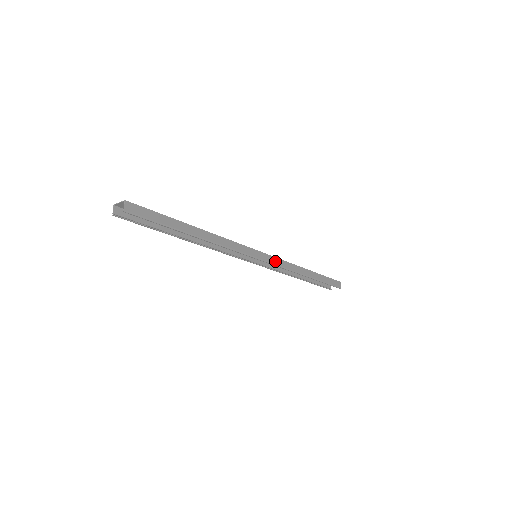
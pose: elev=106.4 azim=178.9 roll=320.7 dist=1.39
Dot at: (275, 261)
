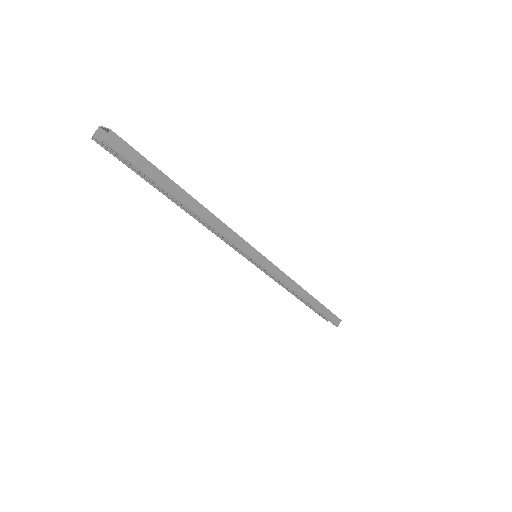
Dot at: (275, 271)
